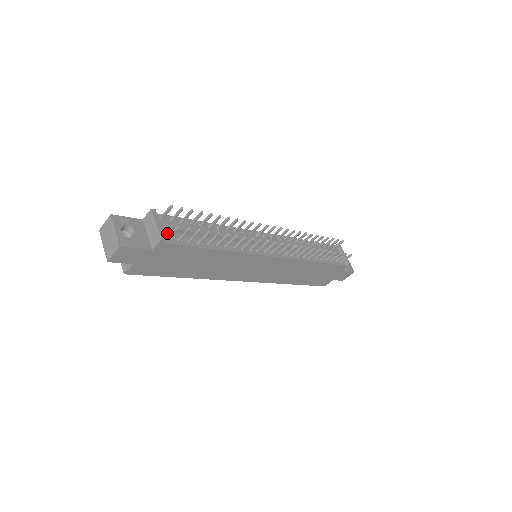
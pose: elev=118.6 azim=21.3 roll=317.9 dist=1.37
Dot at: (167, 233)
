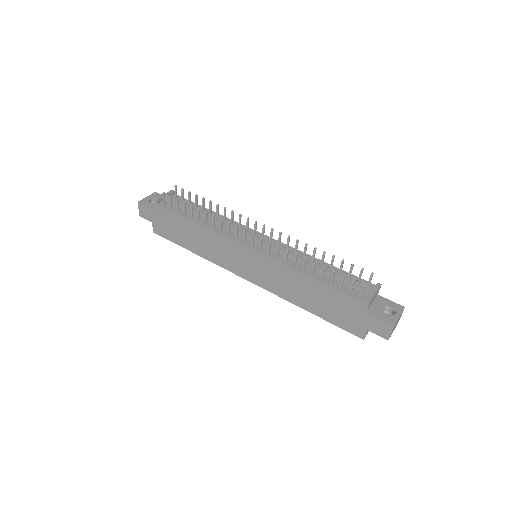
Dot at: (168, 202)
